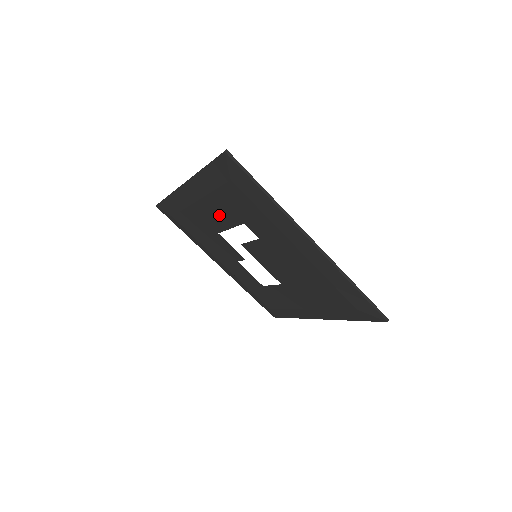
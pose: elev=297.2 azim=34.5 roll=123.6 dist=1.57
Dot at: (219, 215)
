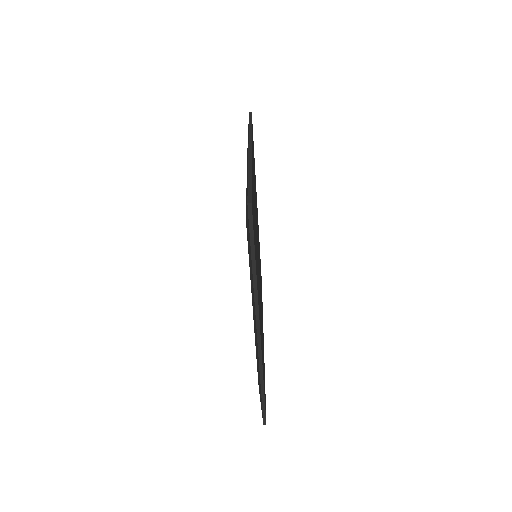
Dot at: occluded
